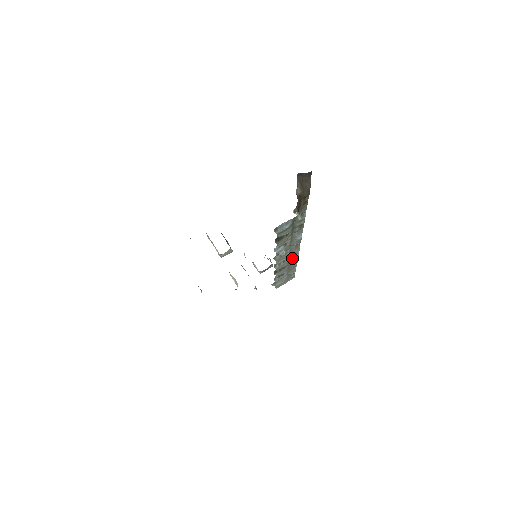
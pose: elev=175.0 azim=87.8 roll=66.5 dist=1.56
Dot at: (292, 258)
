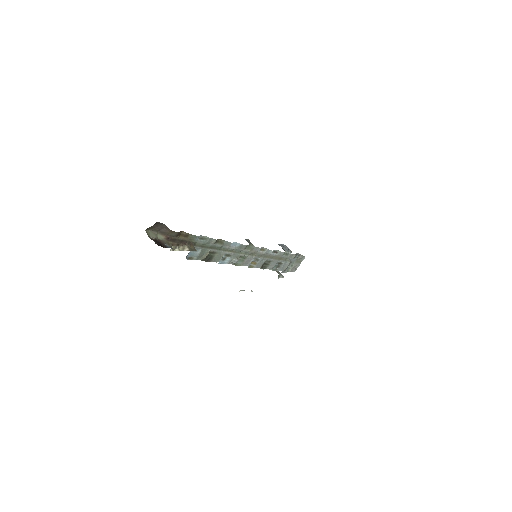
Dot at: (264, 254)
